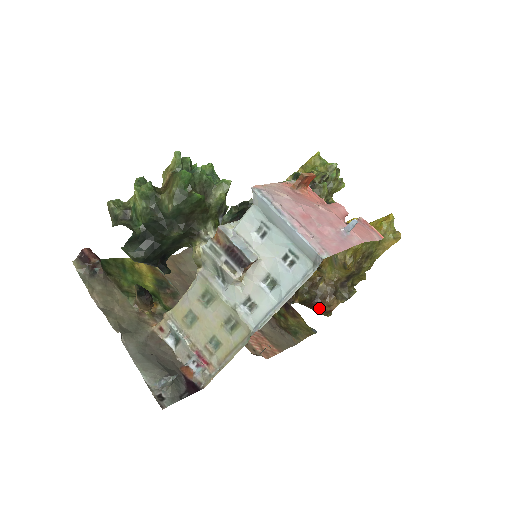
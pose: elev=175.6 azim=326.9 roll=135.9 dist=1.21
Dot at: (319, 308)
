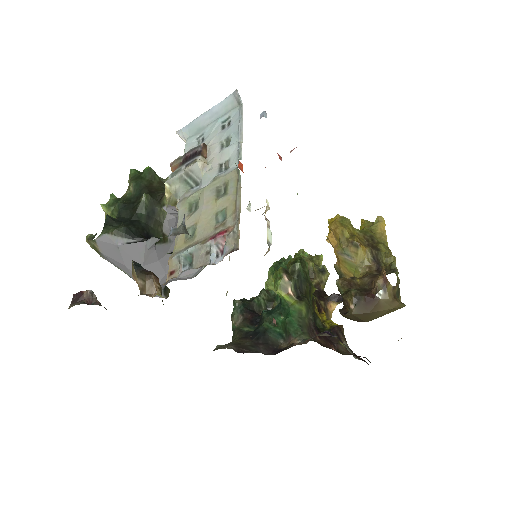
Dot at: (376, 291)
